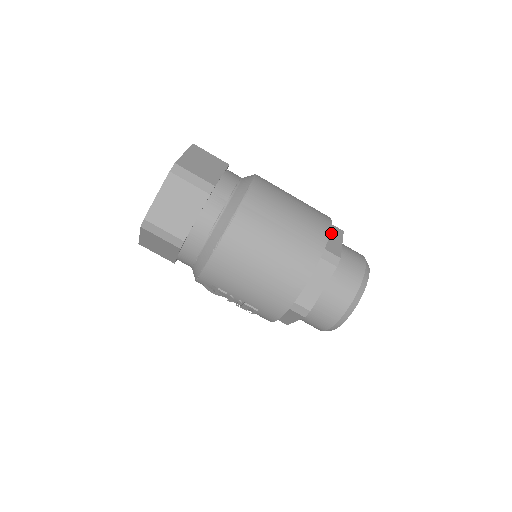
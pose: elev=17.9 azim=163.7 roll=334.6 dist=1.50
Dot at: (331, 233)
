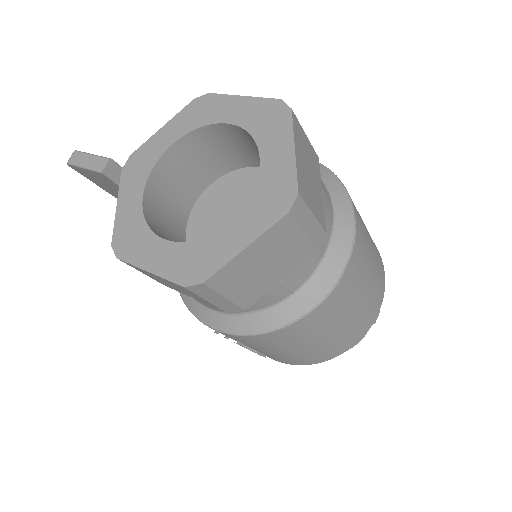
Dot at: occluded
